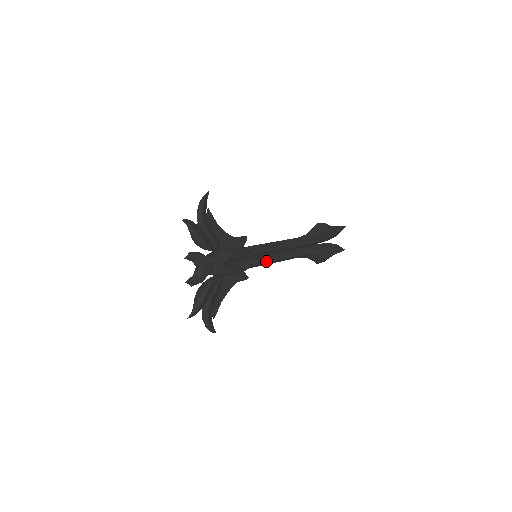
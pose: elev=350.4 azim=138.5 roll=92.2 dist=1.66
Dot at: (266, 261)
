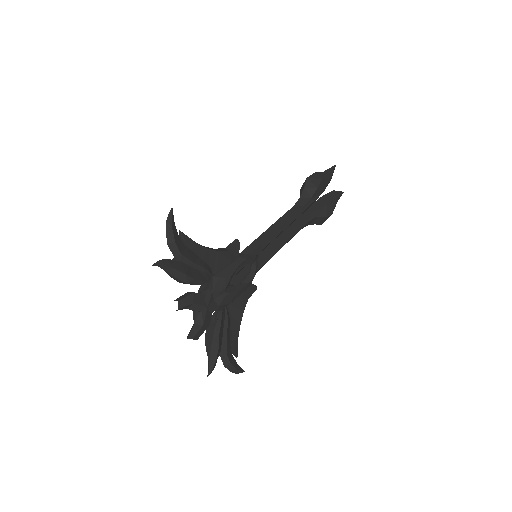
Dot at: (270, 256)
